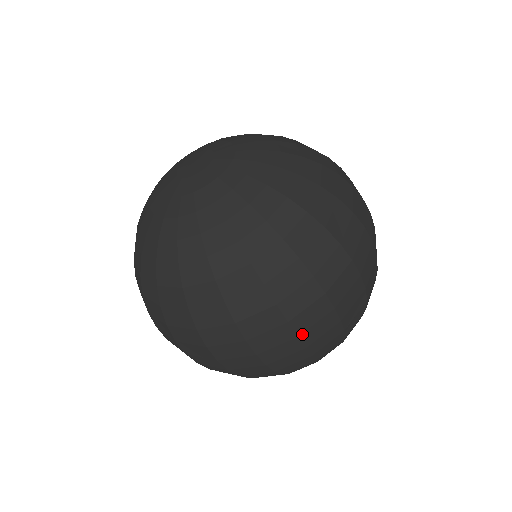
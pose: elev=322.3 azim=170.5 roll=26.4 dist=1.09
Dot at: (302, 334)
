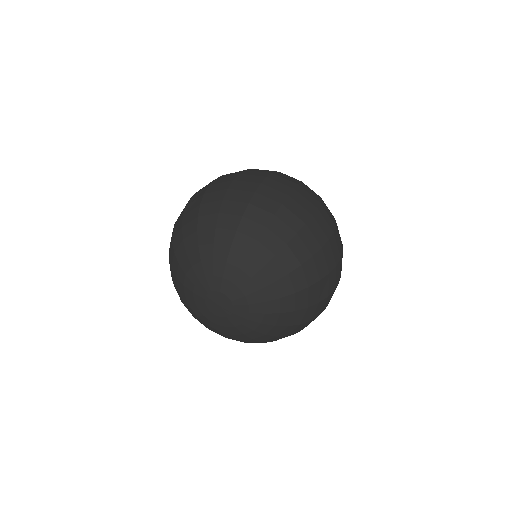
Dot at: occluded
